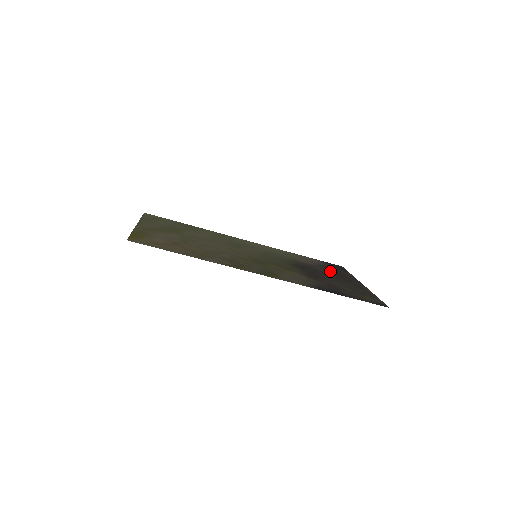
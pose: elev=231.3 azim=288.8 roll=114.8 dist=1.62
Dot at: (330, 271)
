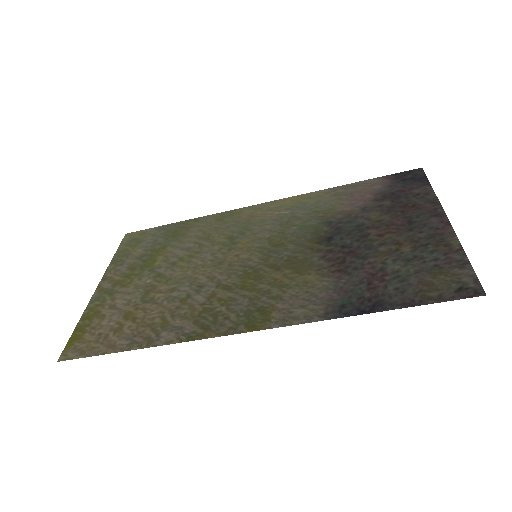
Dot at: (388, 210)
